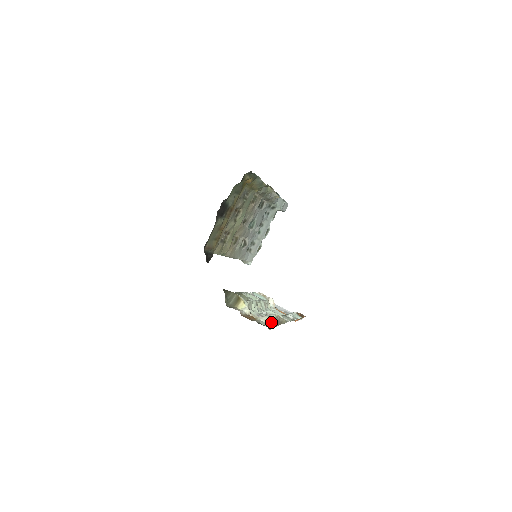
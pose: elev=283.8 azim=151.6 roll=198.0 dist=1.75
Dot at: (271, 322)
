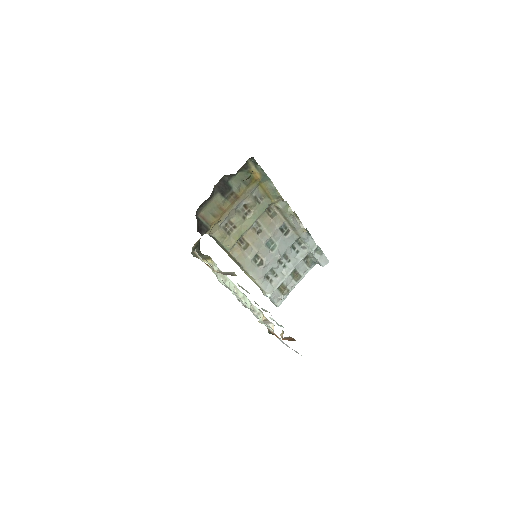
Dot at: (222, 272)
